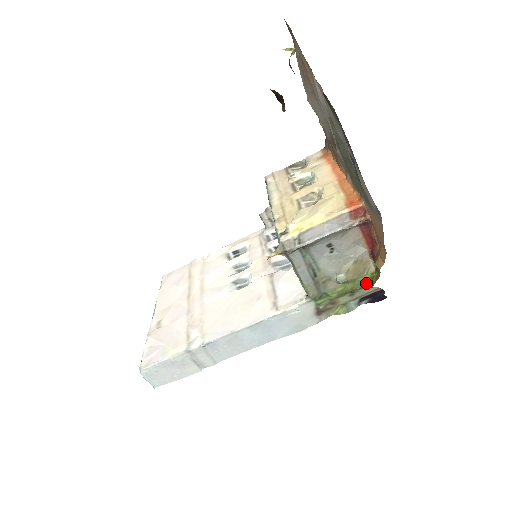
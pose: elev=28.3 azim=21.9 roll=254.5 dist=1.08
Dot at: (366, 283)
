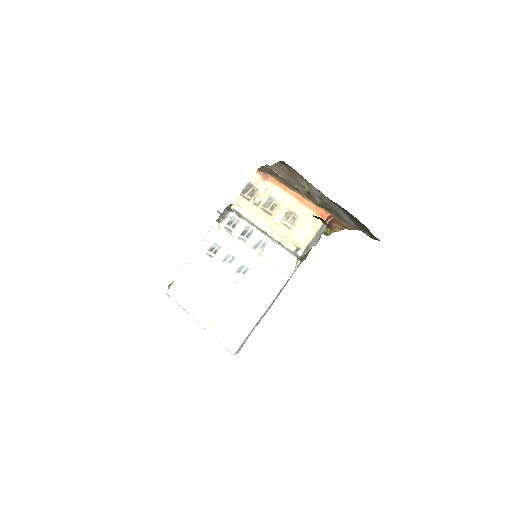
Dot at: occluded
